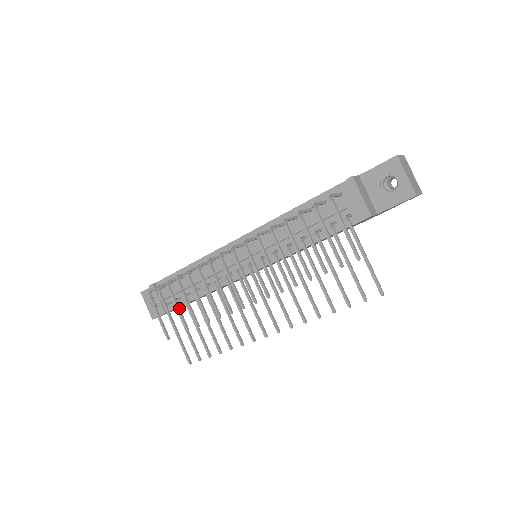
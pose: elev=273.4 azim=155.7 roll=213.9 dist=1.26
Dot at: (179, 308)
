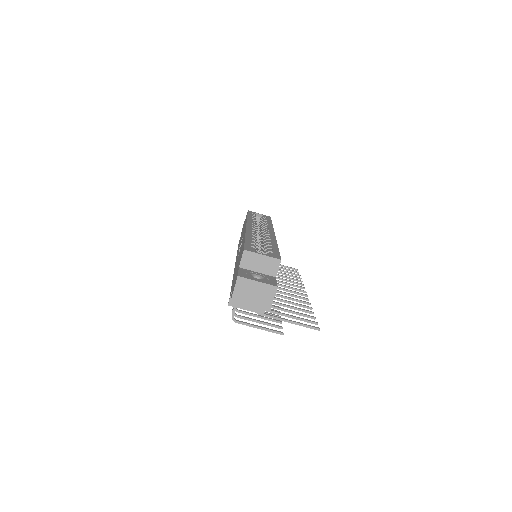
Dot at: occluded
